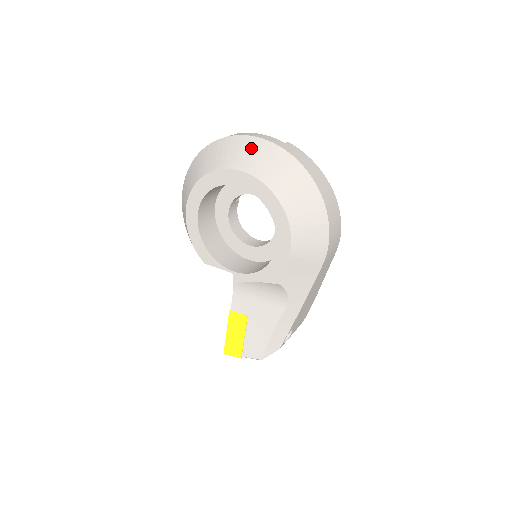
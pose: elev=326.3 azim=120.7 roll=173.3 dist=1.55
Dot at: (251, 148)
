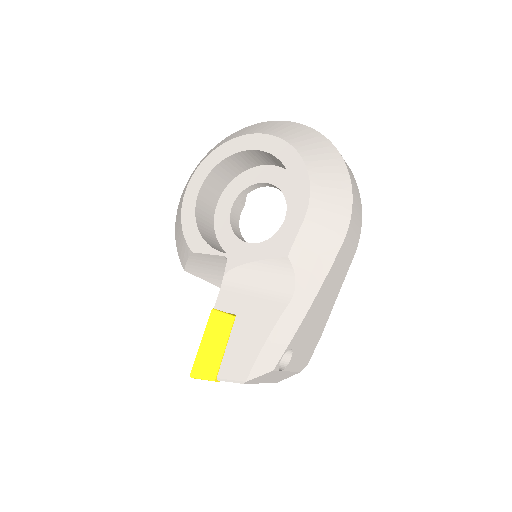
Dot at: (272, 124)
